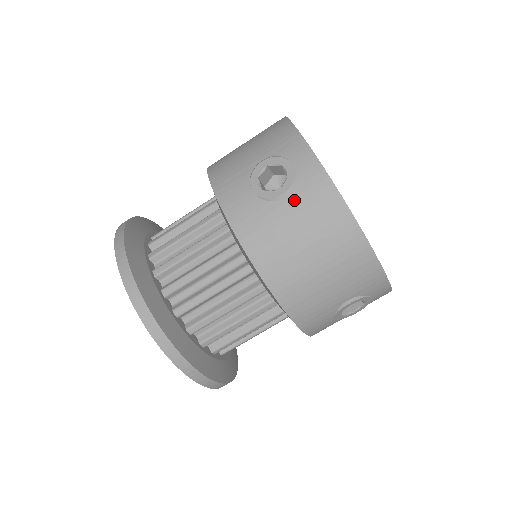
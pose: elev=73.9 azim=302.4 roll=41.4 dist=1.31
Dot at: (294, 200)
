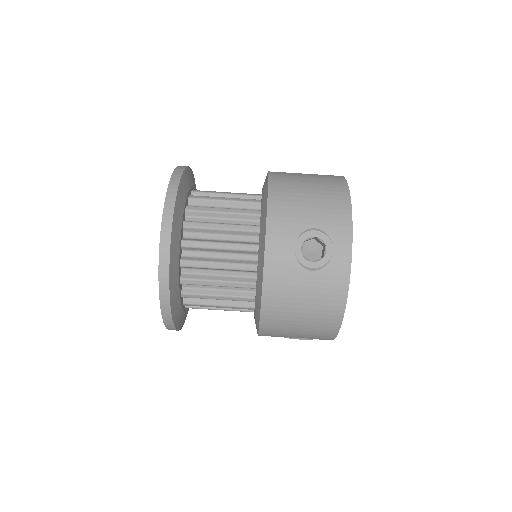
Dot at: (317, 277)
